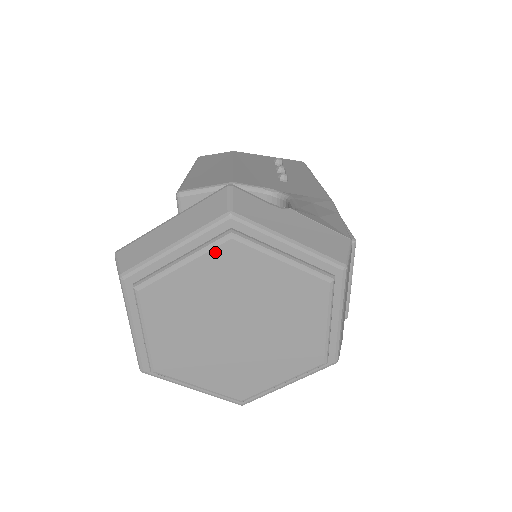
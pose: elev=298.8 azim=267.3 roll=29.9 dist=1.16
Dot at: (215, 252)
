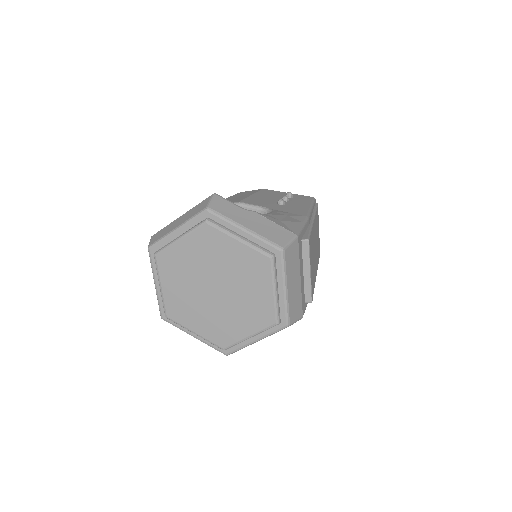
Dot at: (197, 232)
